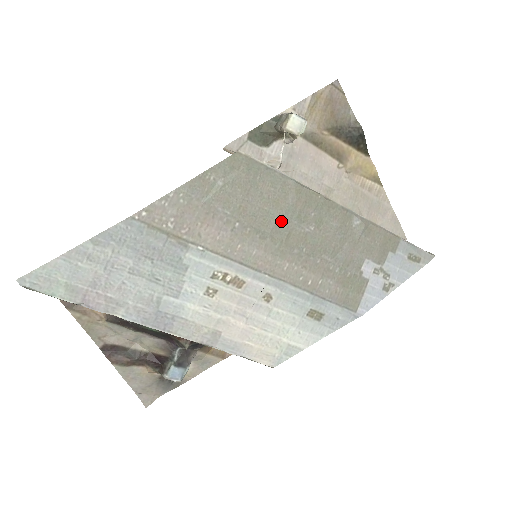
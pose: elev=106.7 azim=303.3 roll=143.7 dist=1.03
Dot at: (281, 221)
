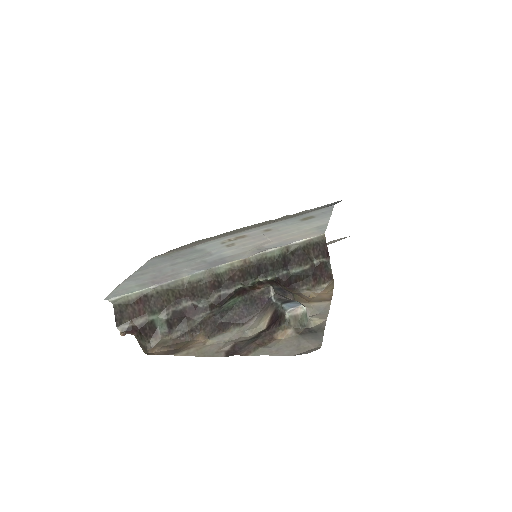
Dot at: occluded
